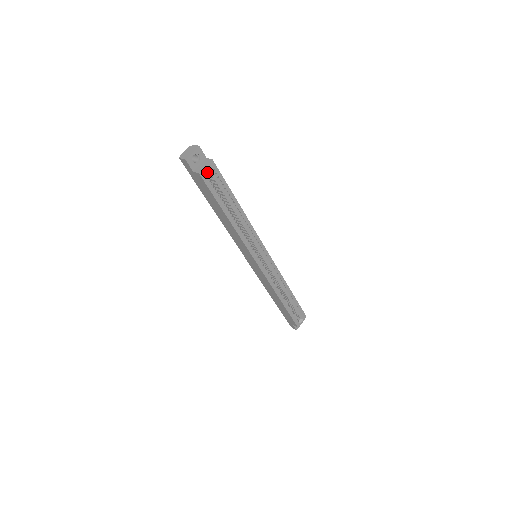
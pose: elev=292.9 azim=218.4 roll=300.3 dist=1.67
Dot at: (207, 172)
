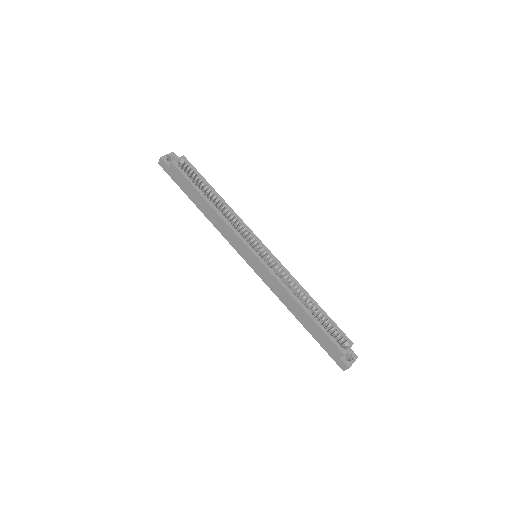
Dot at: (183, 169)
